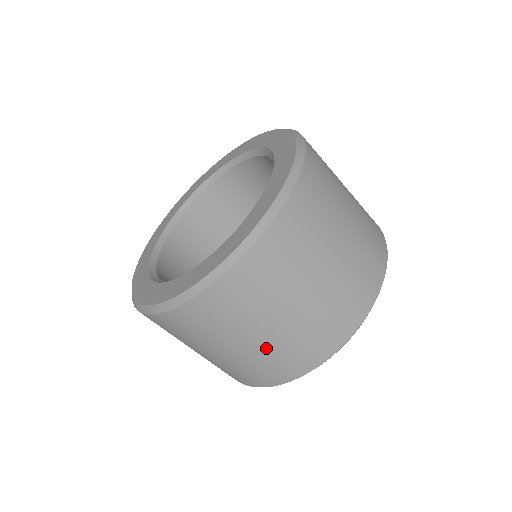
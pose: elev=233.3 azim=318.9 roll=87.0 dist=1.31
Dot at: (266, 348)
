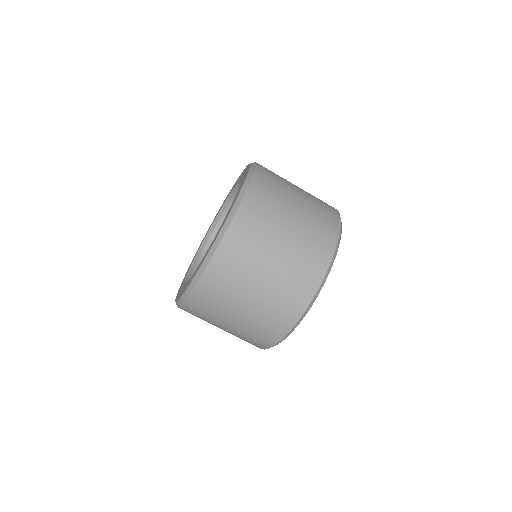
Dot at: (283, 270)
